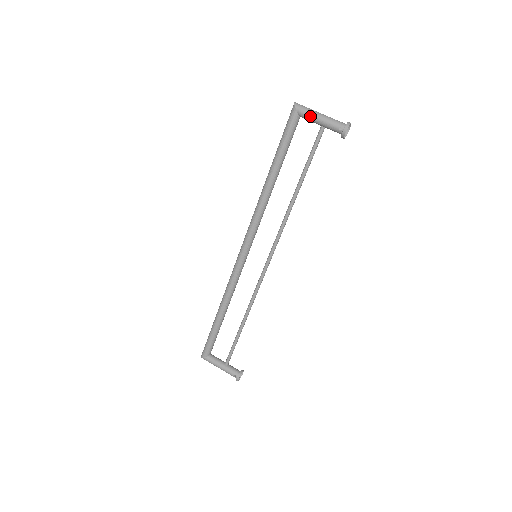
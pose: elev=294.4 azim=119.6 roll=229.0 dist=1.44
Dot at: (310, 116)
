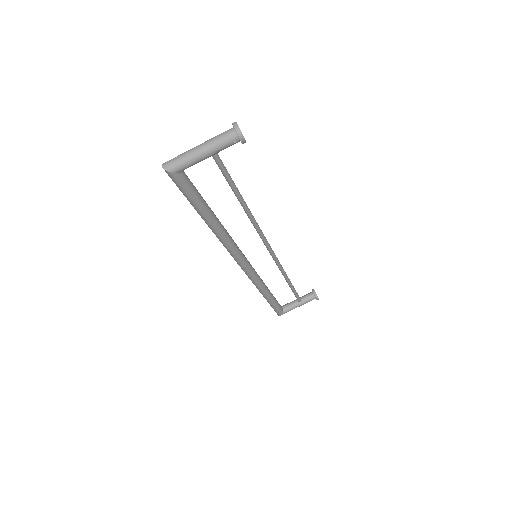
Dot at: (194, 163)
